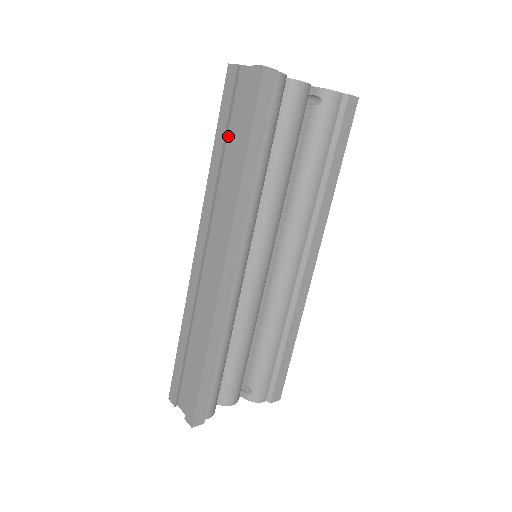
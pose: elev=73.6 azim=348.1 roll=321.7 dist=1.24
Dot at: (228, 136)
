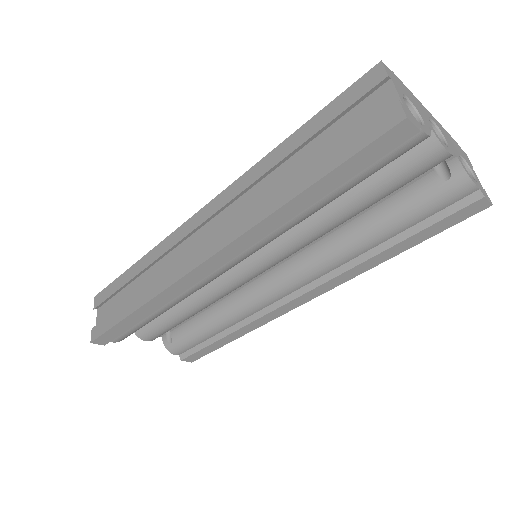
Dot at: (312, 141)
